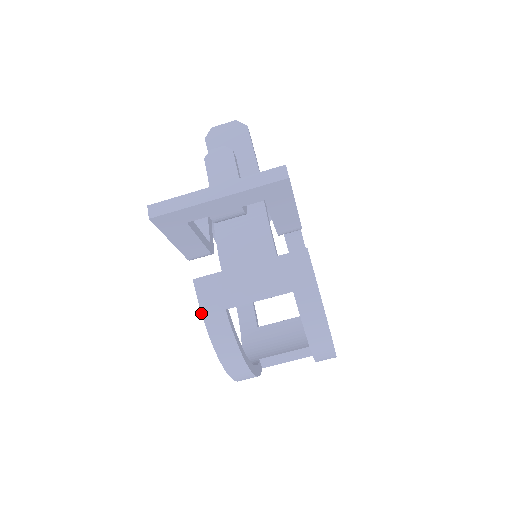
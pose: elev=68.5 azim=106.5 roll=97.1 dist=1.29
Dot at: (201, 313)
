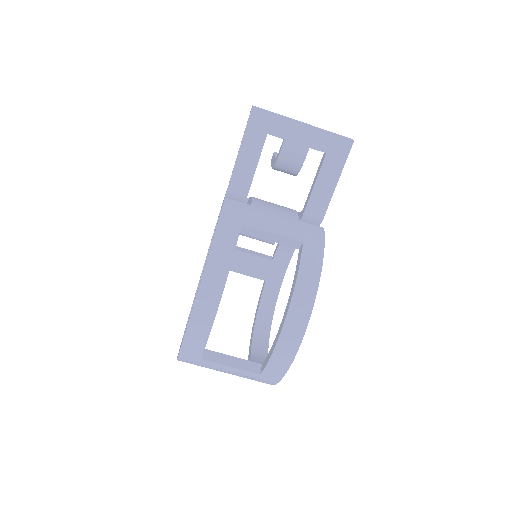
Dot at: (220, 215)
